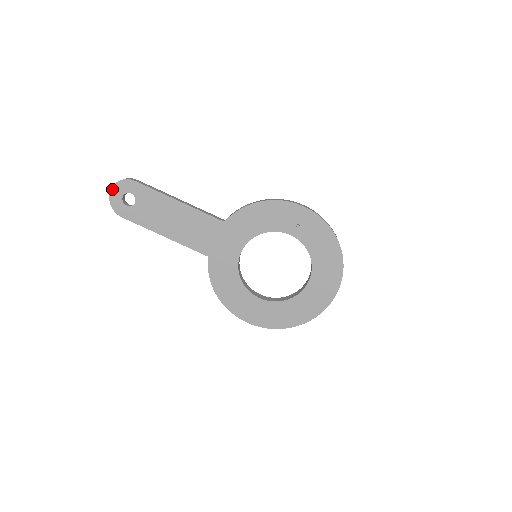
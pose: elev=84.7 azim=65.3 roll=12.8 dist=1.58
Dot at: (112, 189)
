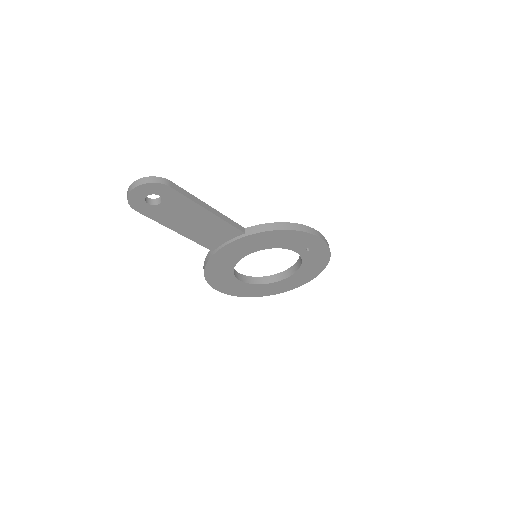
Dot at: (137, 187)
